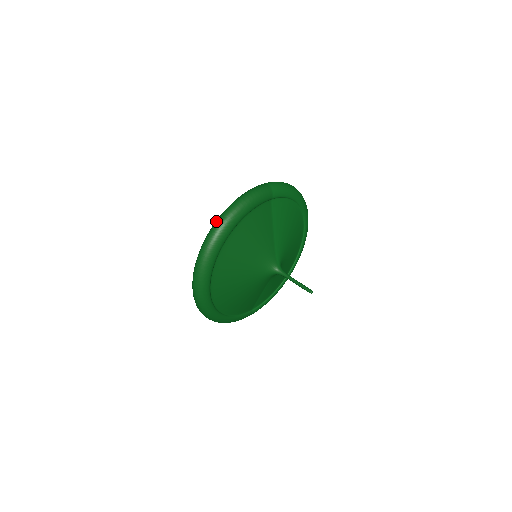
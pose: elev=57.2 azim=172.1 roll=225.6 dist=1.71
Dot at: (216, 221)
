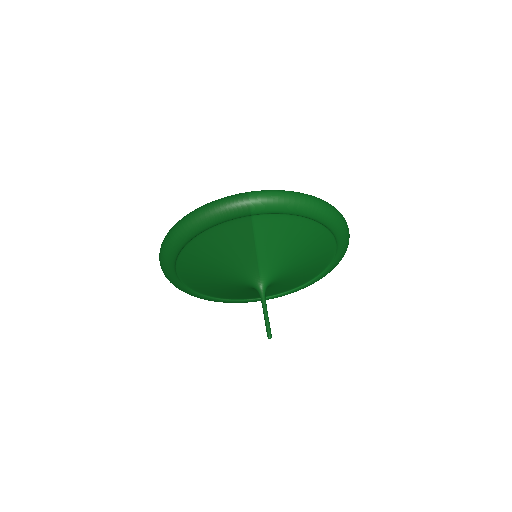
Dot at: occluded
